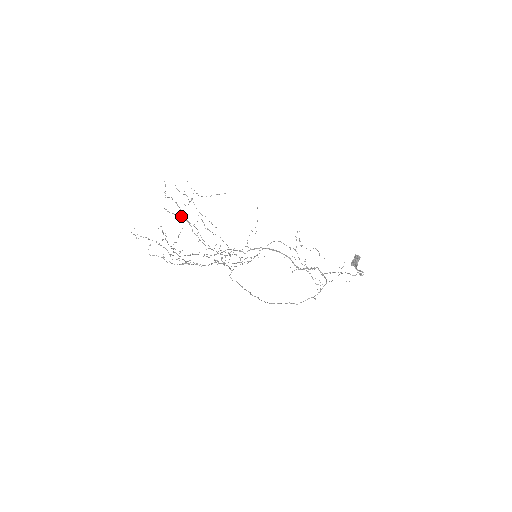
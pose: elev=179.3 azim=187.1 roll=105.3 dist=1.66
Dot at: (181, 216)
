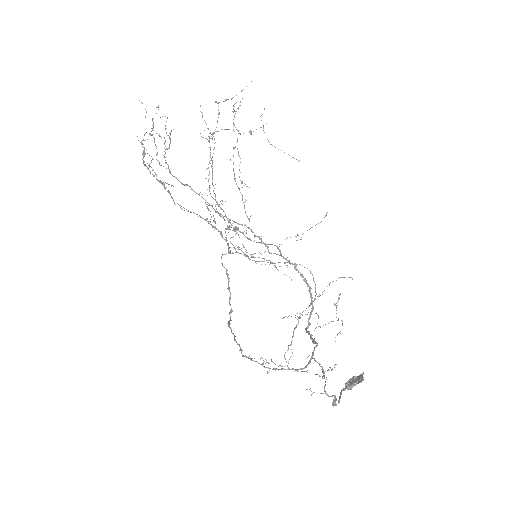
Dot at: occluded
